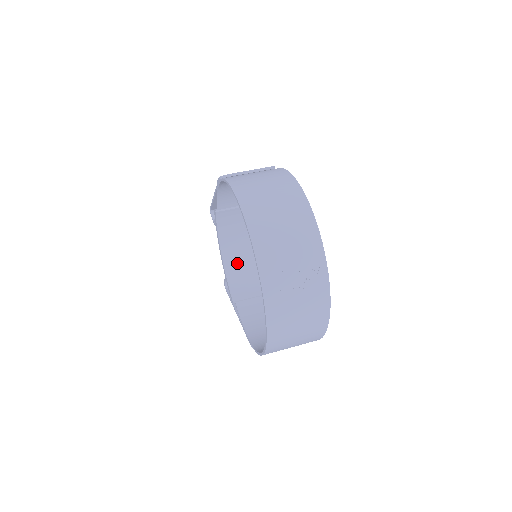
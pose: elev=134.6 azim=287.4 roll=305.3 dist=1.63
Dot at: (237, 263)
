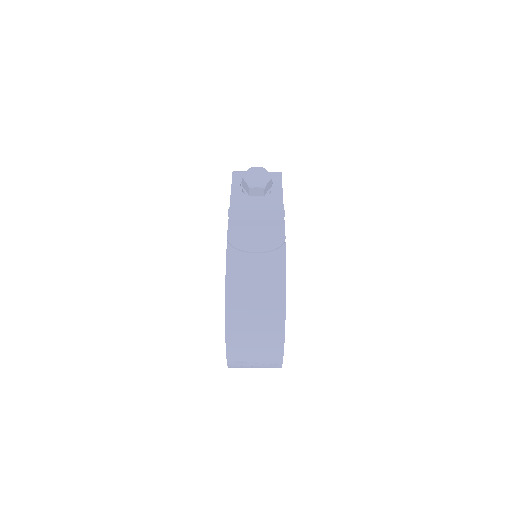
Dot at: occluded
